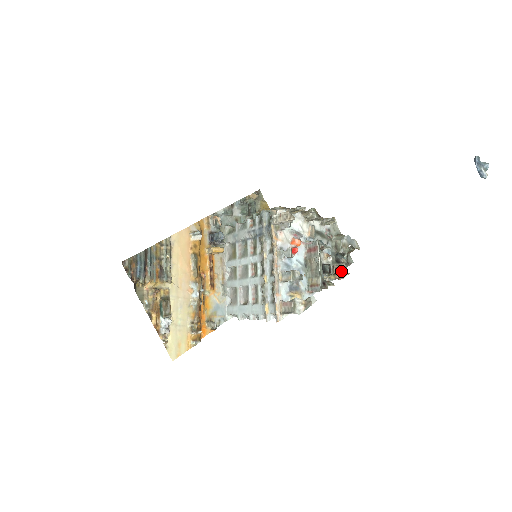
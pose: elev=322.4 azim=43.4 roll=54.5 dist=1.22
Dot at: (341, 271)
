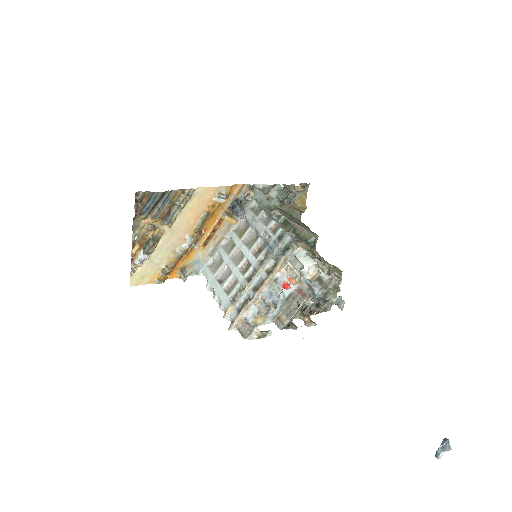
Dot at: (314, 314)
